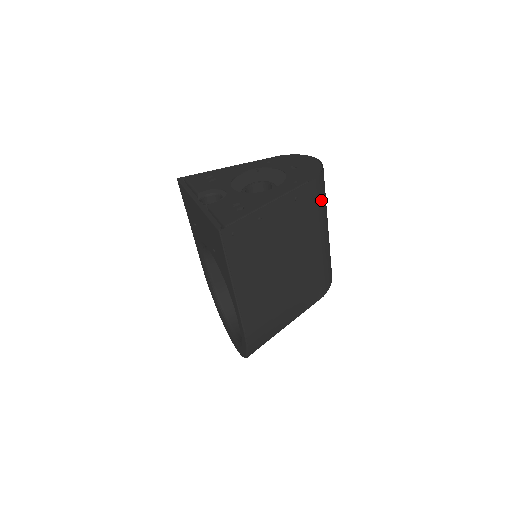
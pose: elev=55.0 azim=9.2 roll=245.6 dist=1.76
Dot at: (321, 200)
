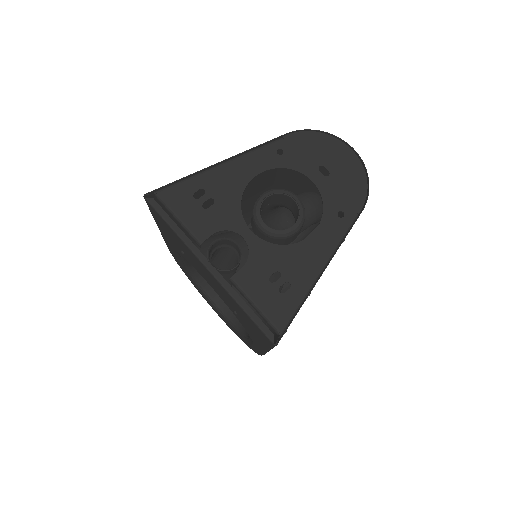
Dot at: occluded
